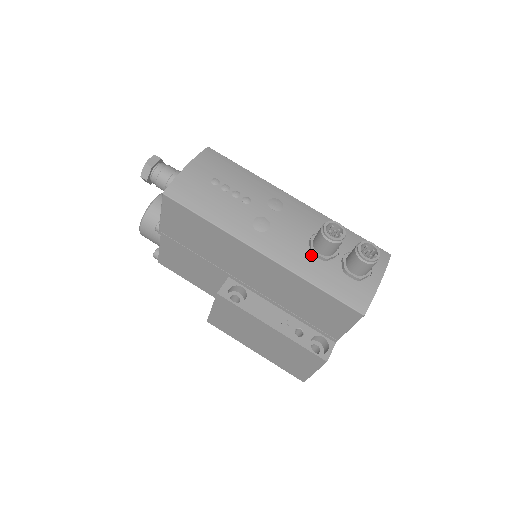
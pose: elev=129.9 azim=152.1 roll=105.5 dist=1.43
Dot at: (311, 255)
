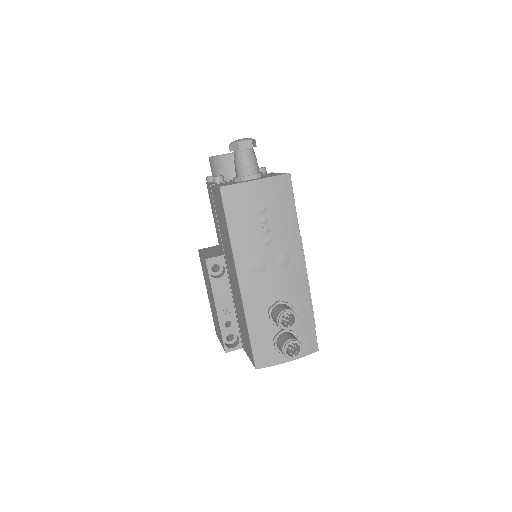
Dot at: (266, 311)
